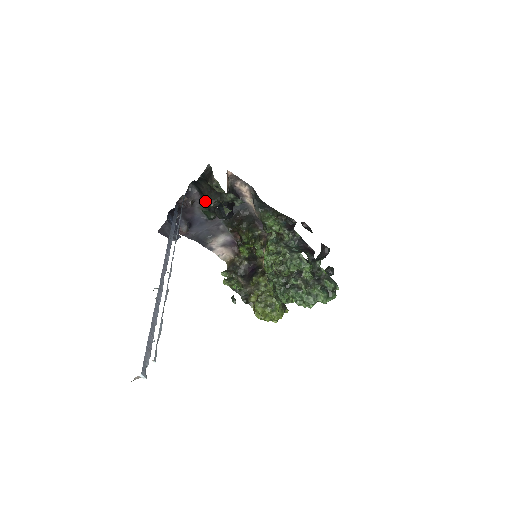
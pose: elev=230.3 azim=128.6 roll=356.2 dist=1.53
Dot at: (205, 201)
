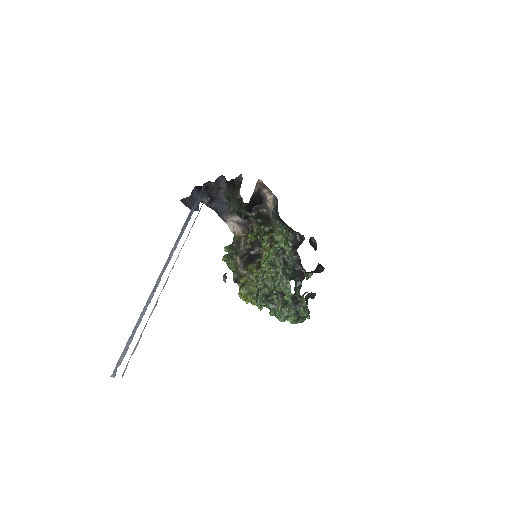
Dot at: occluded
